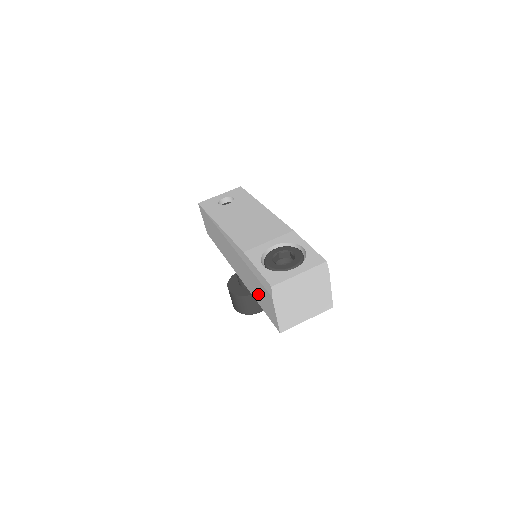
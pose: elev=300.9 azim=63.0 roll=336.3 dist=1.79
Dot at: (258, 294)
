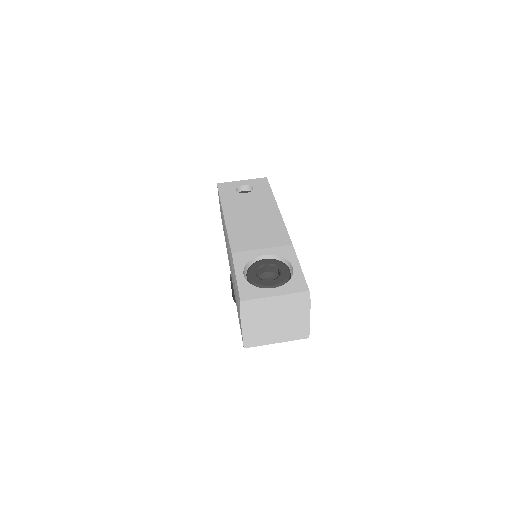
Dot at: (236, 300)
